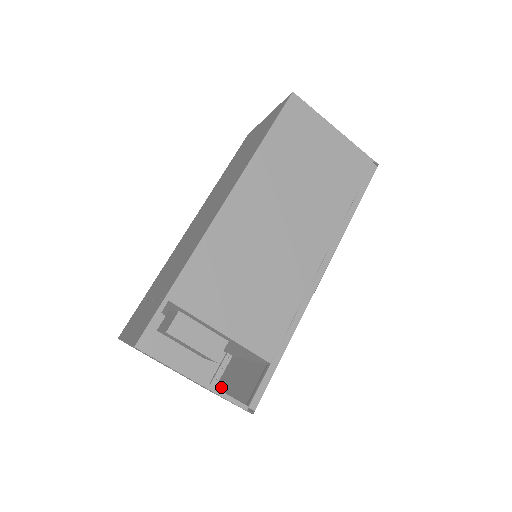
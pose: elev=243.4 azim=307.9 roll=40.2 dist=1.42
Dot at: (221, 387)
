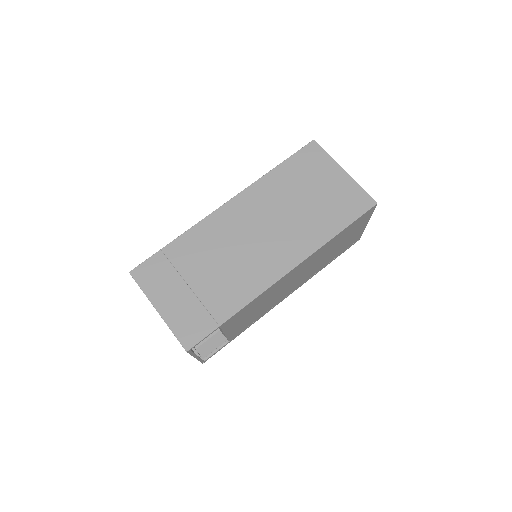
Dot at: occluded
